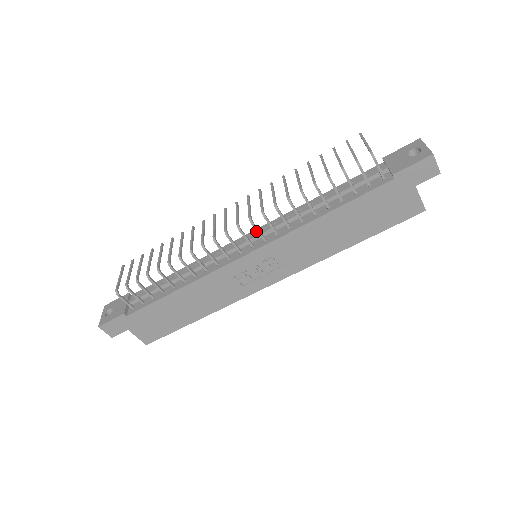
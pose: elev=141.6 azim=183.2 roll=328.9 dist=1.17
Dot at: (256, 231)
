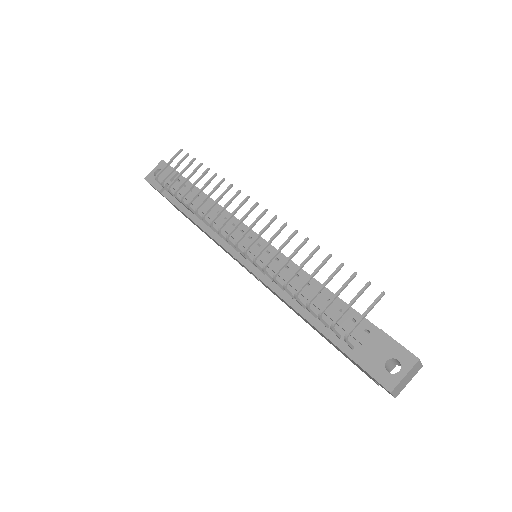
Dot at: occluded
